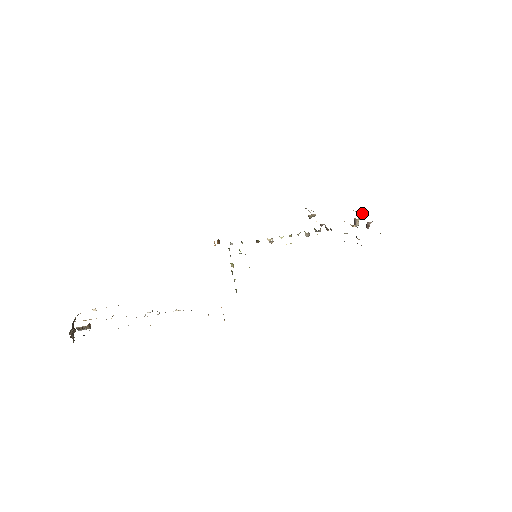
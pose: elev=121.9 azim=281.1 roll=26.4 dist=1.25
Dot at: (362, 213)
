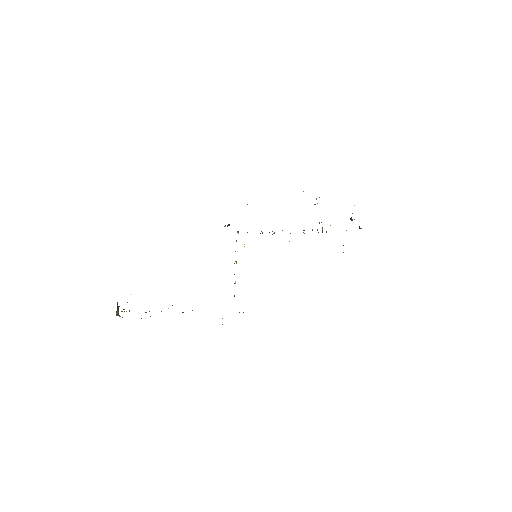
Dot at: occluded
